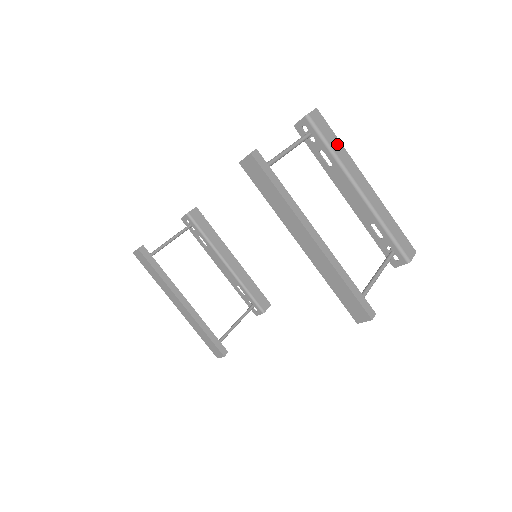
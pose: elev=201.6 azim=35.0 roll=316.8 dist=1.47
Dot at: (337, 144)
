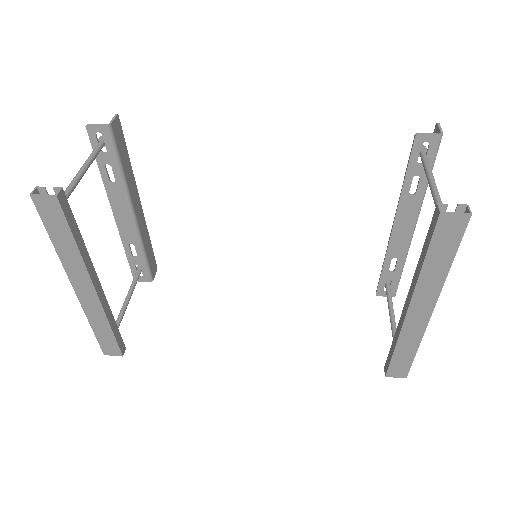
Dot at: occluded
